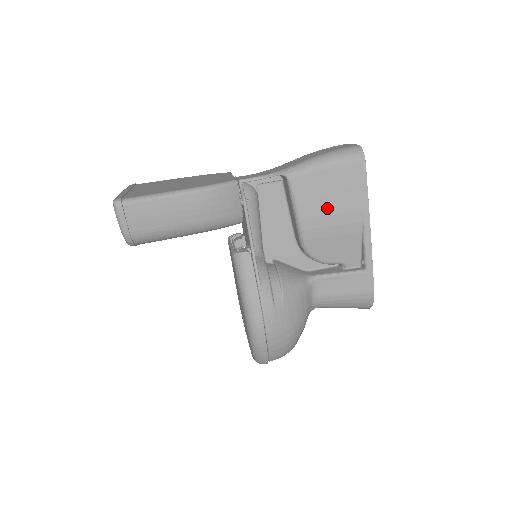
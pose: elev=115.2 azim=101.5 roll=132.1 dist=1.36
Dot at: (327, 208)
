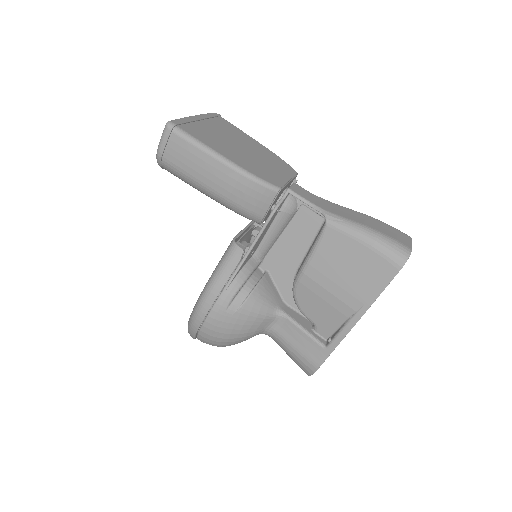
Dot at: (337, 275)
